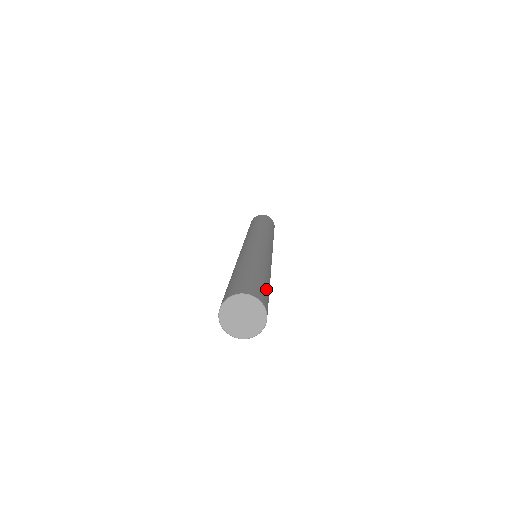
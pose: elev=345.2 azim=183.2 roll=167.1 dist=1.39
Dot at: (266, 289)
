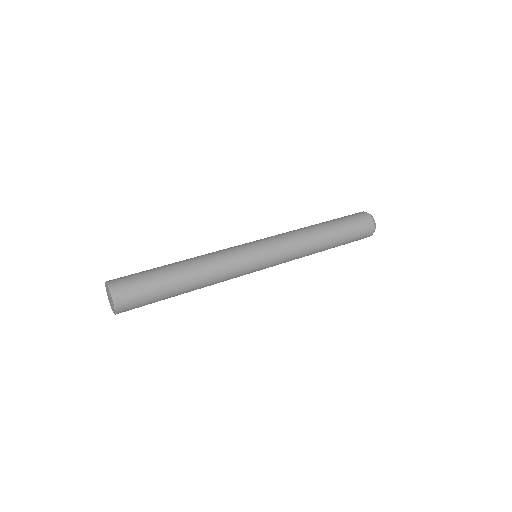
Dot at: (146, 277)
